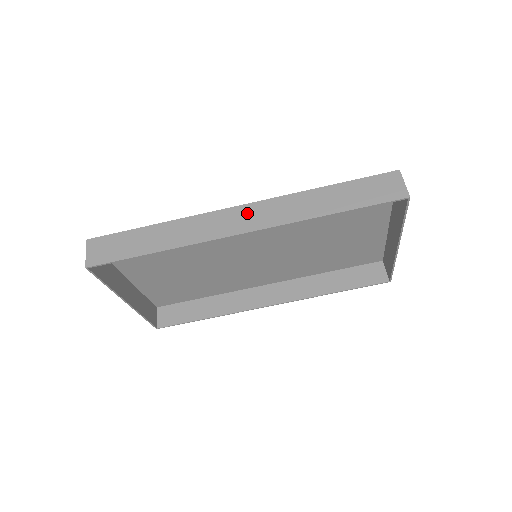
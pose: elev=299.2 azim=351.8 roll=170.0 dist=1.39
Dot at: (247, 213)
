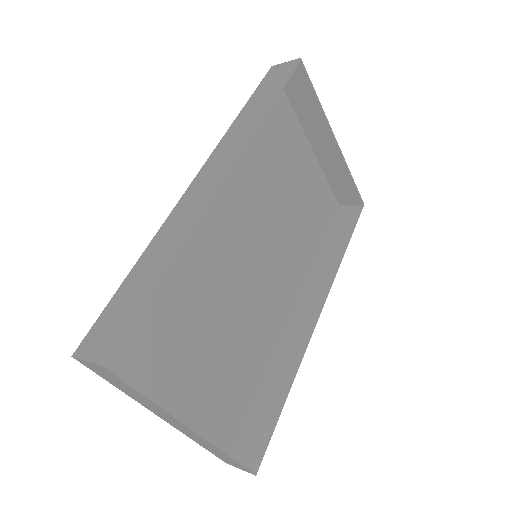
Dot at: (208, 171)
